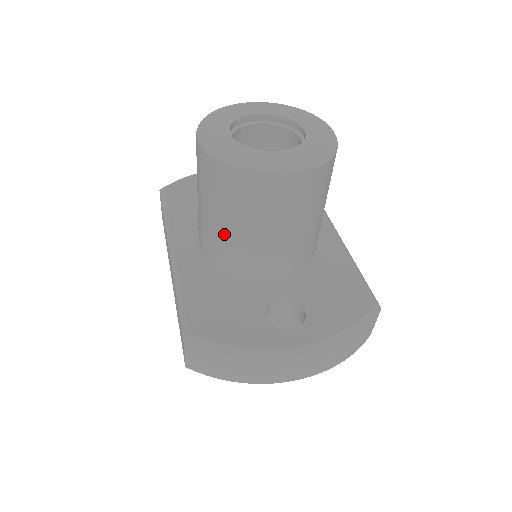
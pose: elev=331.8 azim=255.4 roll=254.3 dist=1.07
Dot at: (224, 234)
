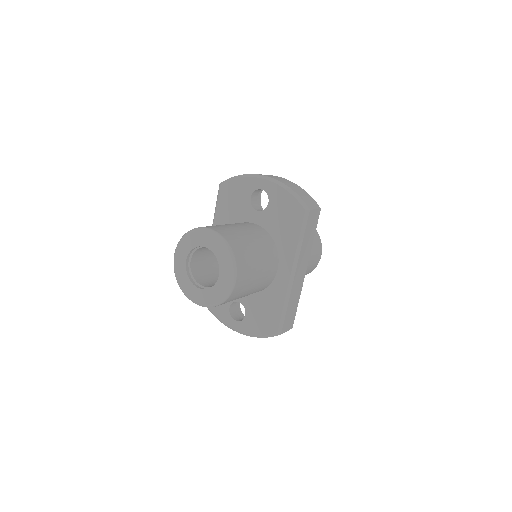
Dot at: occluded
